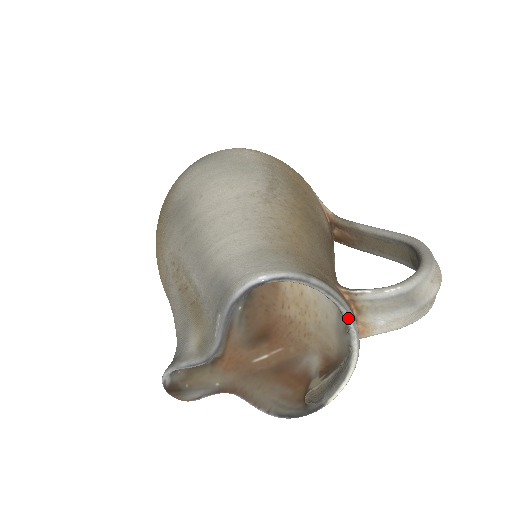
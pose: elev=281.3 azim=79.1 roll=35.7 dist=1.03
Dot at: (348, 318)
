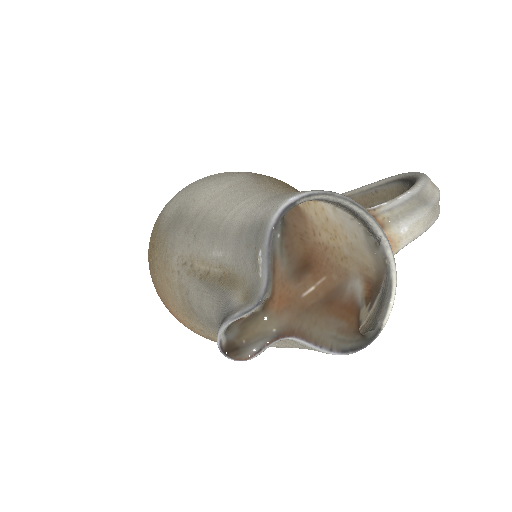
Dot at: (376, 227)
